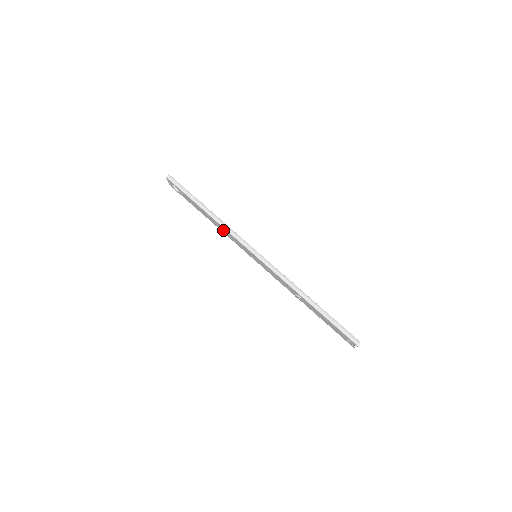
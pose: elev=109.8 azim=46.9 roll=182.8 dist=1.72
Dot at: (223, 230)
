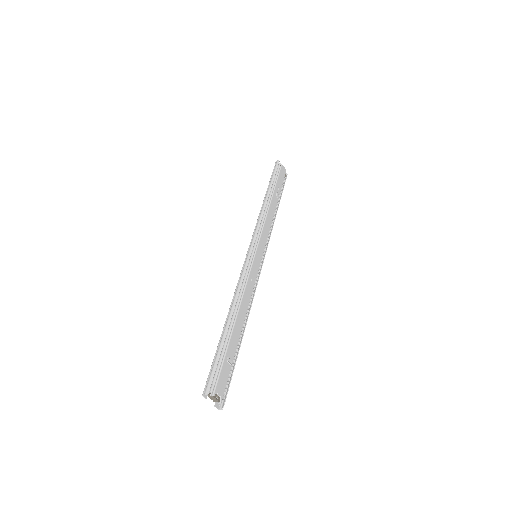
Dot at: occluded
